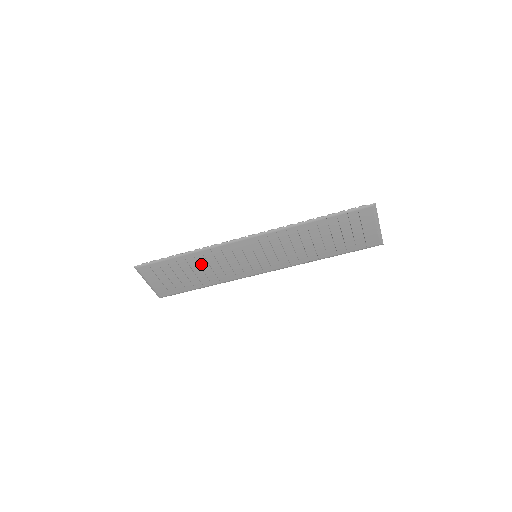
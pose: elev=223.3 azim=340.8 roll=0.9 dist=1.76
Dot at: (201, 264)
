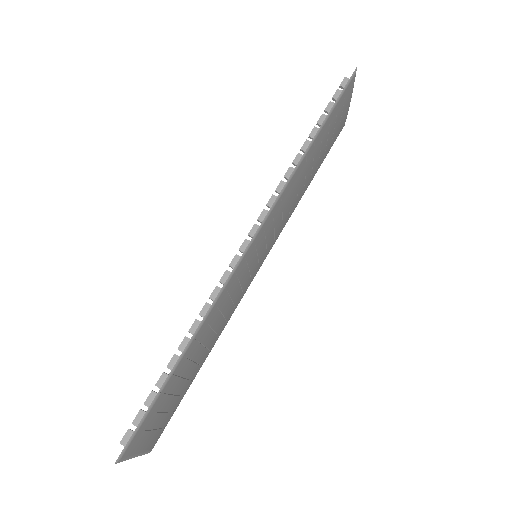
Dot at: (203, 340)
